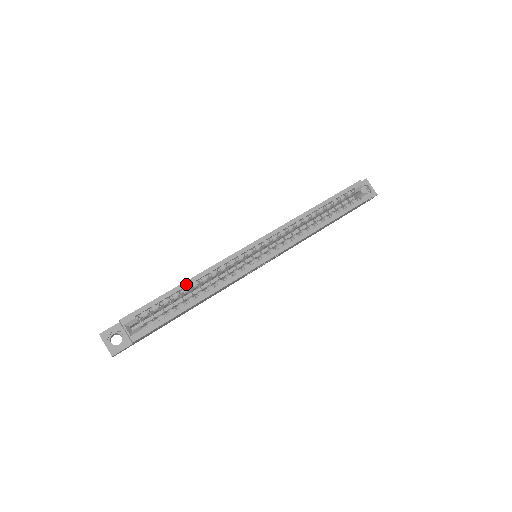
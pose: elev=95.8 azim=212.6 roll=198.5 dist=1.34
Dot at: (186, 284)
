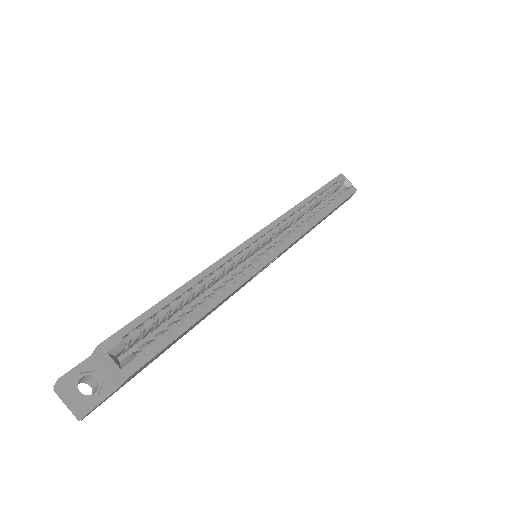
Dot at: (187, 286)
